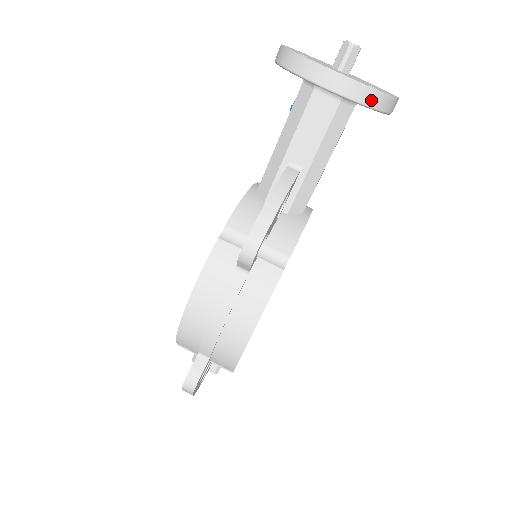
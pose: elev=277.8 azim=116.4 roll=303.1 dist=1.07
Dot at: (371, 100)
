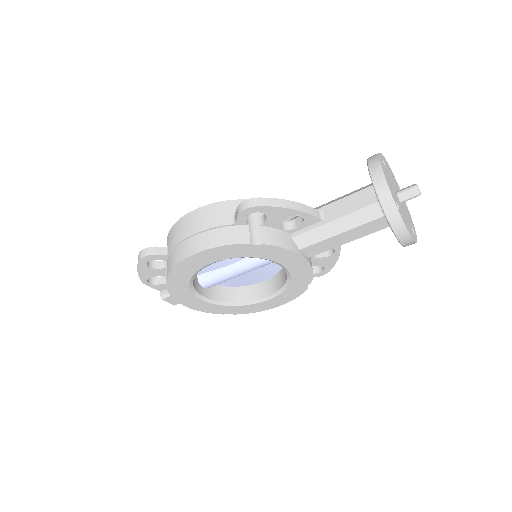
Dot at: (387, 205)
